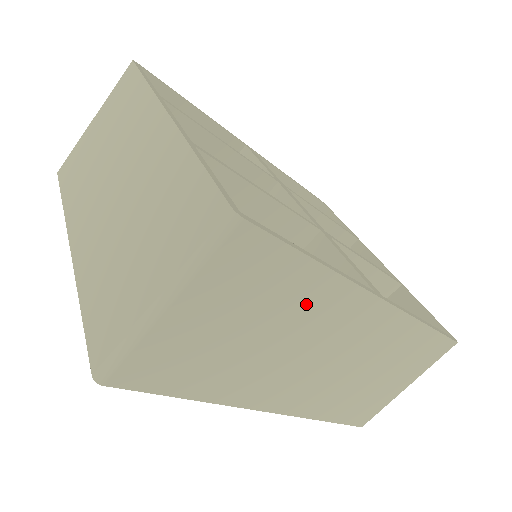
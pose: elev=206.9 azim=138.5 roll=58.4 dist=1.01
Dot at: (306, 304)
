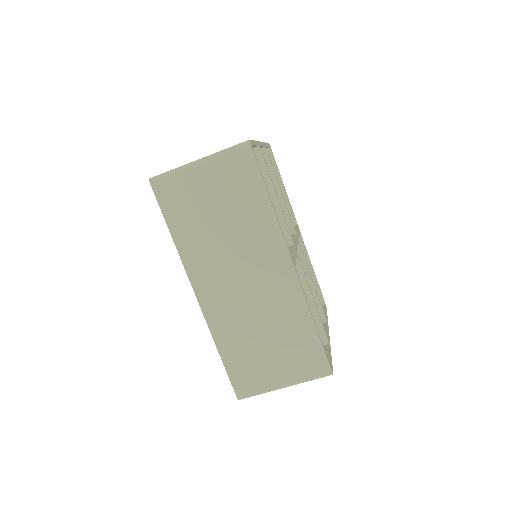
Dot at: (253, 223)
